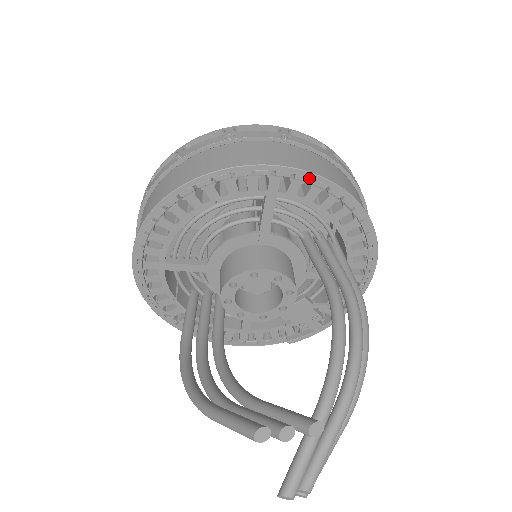
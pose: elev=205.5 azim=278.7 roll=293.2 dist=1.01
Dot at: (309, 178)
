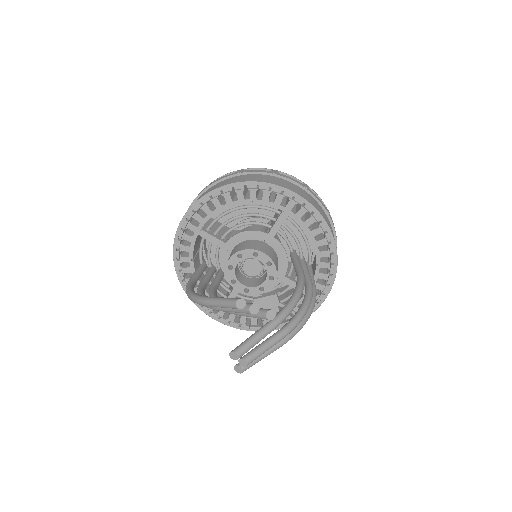
Dot at: (312, 210)
